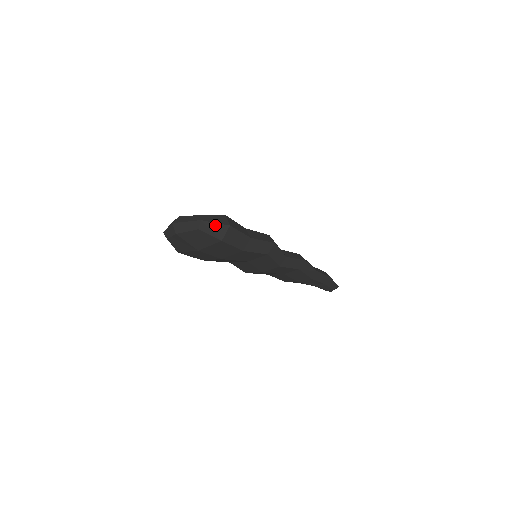
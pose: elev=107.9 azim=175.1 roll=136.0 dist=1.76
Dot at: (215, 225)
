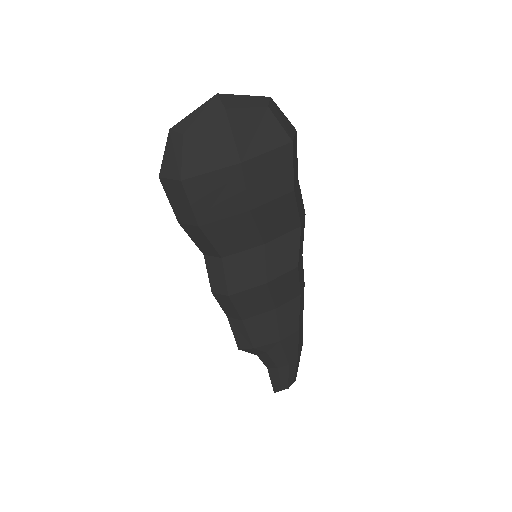
Dot at: (283, 116)
